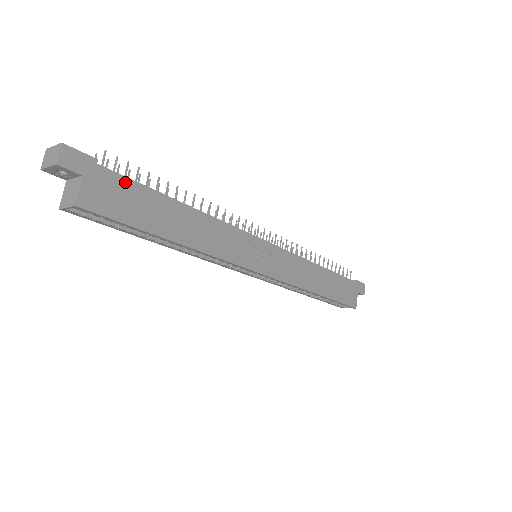
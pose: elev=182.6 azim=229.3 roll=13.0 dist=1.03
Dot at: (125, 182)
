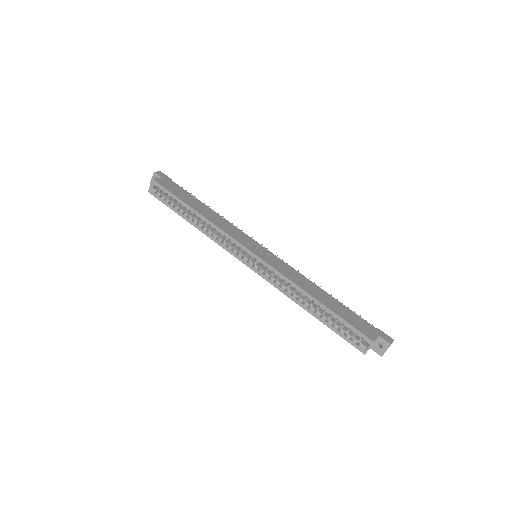
Dot at: (180, 188)
